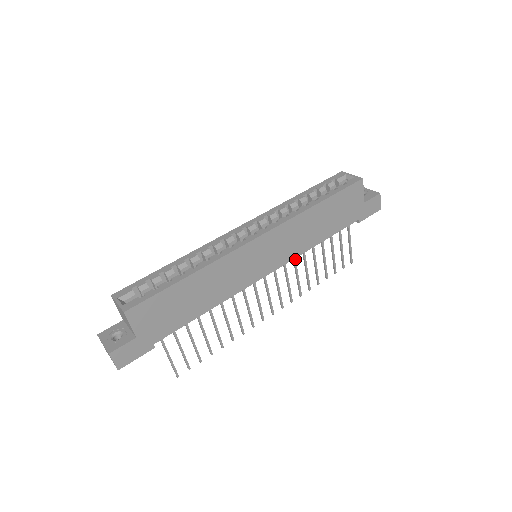
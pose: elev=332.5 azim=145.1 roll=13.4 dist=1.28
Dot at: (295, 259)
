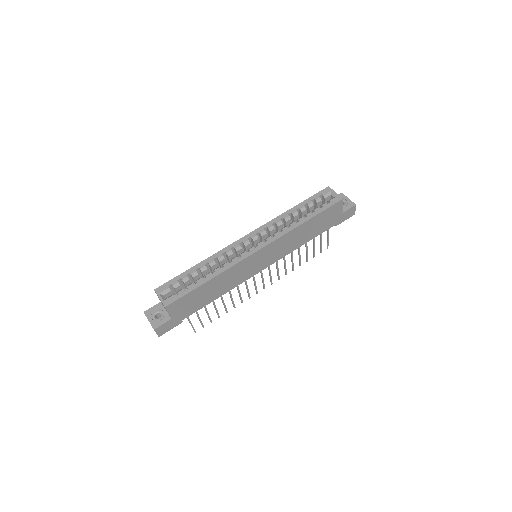
Dot at: occluded
